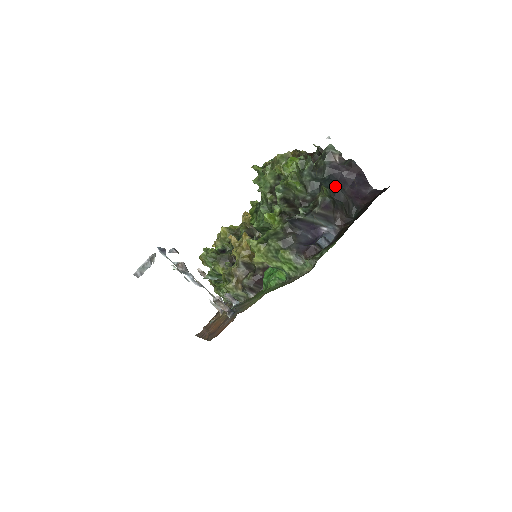
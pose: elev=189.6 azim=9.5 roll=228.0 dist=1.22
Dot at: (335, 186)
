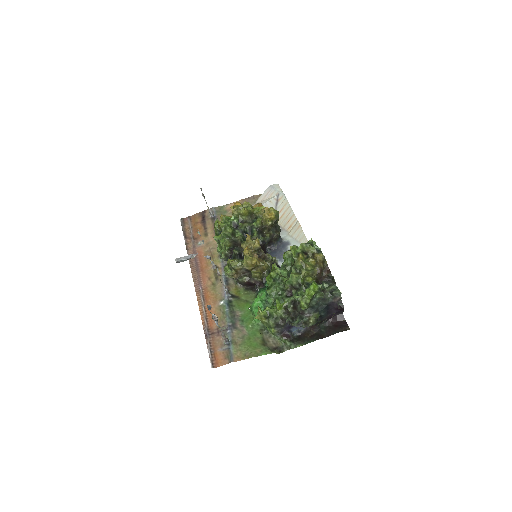
Dot at: (324, 314)
